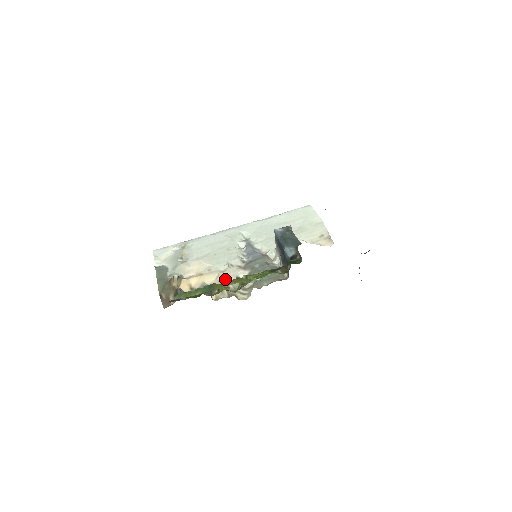
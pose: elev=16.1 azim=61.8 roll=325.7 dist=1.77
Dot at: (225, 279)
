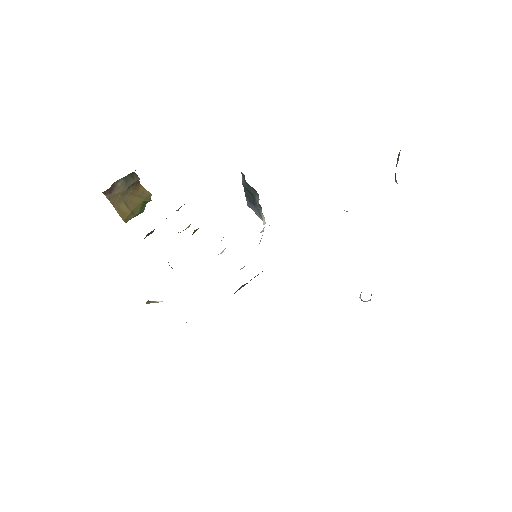
Dot at: occluded
